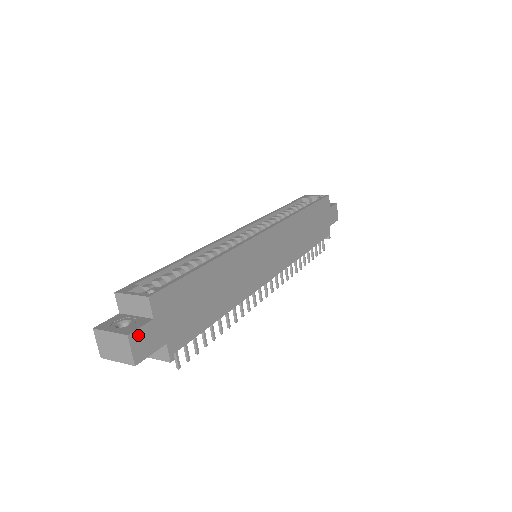
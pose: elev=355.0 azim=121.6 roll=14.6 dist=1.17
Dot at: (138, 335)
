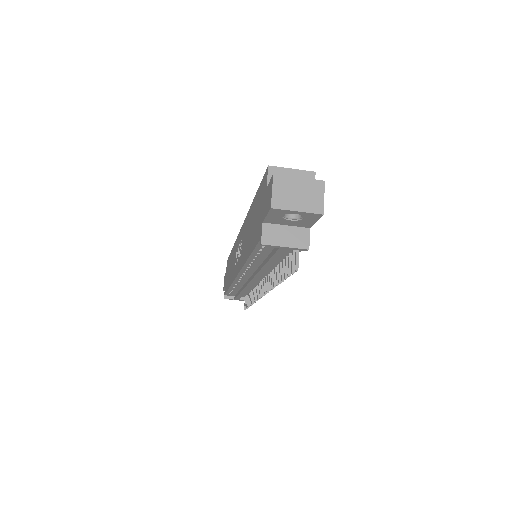
Dot at: occluded
